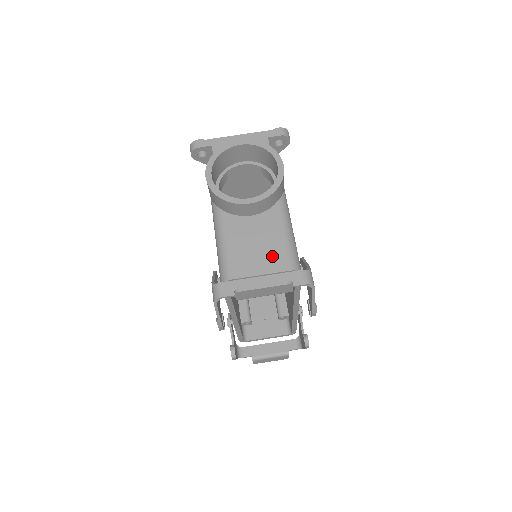
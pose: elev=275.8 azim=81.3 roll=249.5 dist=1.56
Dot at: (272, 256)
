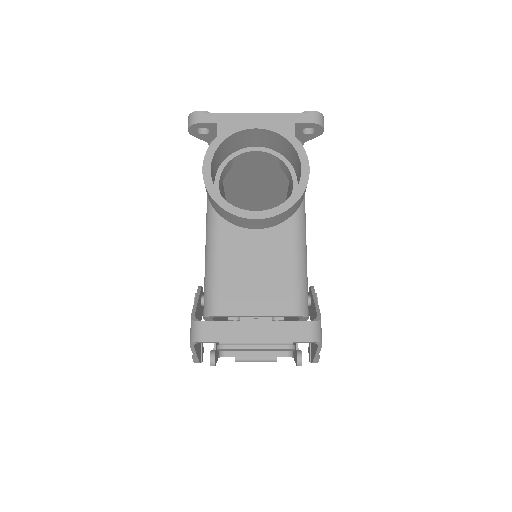
Dot at: (274, 292)
